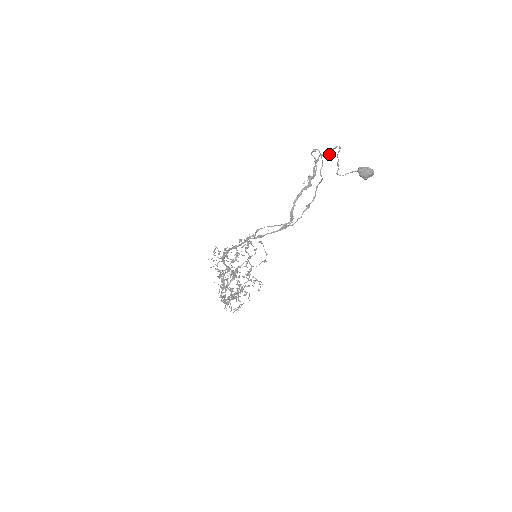
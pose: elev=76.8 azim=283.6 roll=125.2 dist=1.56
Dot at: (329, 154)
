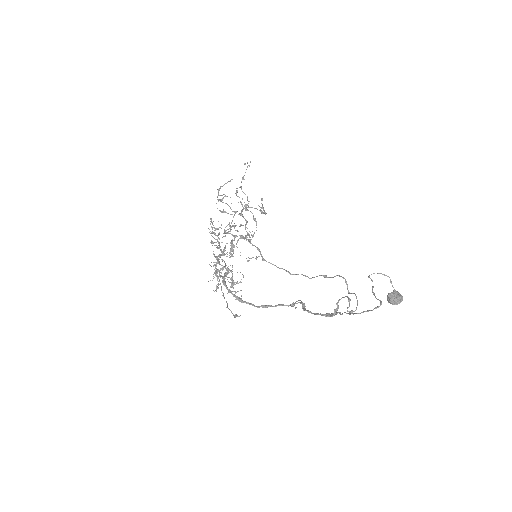
Dot at: occluded
